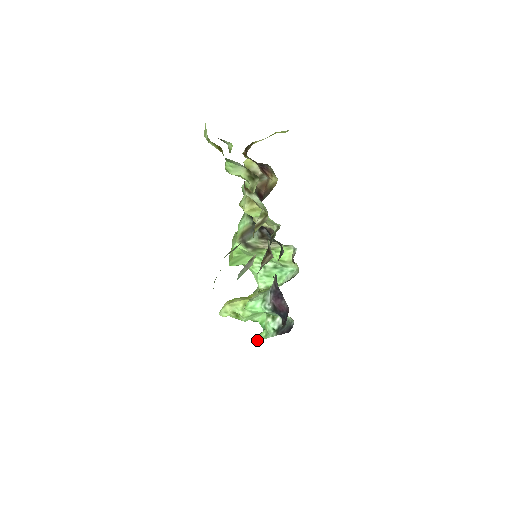
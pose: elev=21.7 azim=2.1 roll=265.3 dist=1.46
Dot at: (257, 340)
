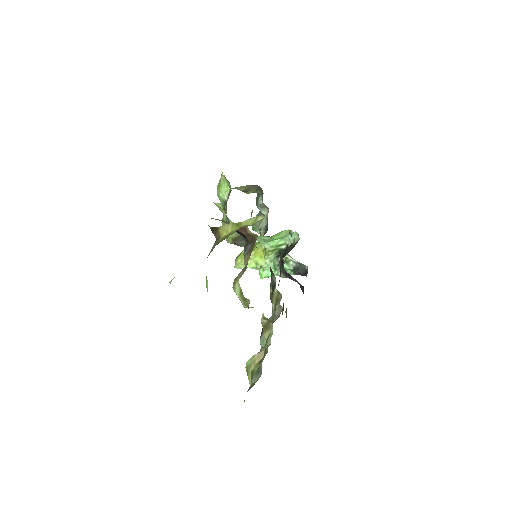
Dot at: occluded
